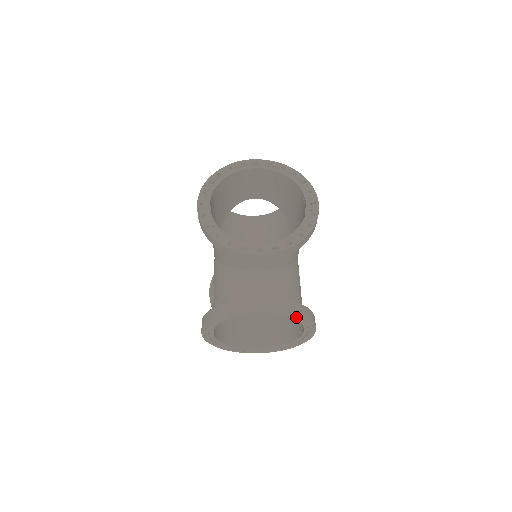
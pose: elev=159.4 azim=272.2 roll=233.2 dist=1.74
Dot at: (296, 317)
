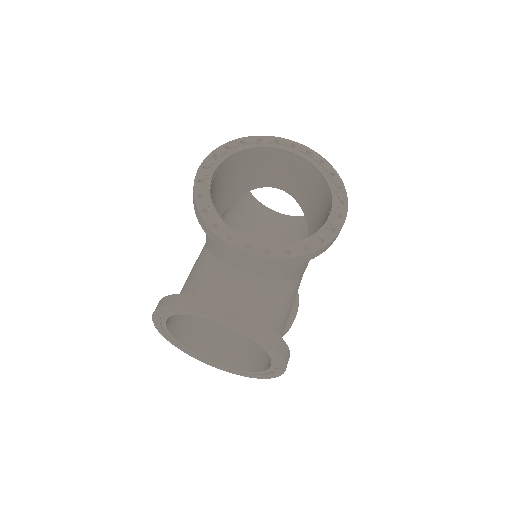
Dot at: occluded
